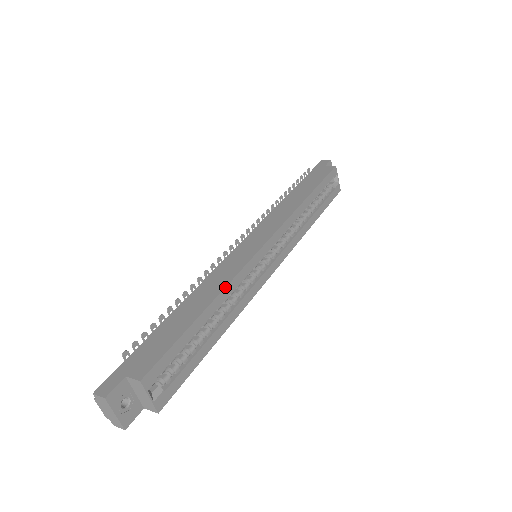
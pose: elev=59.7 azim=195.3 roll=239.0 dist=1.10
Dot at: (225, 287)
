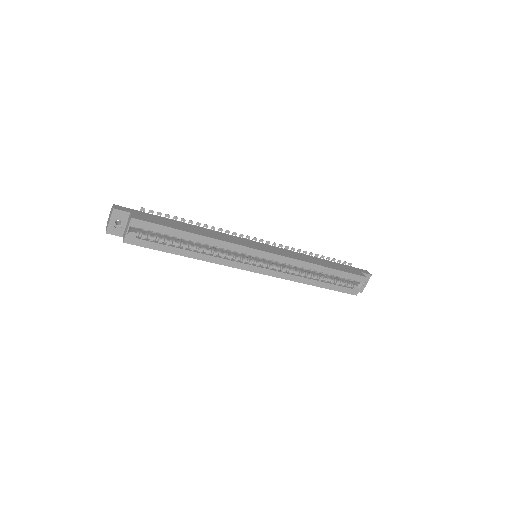
Dot at: (216, 239)
